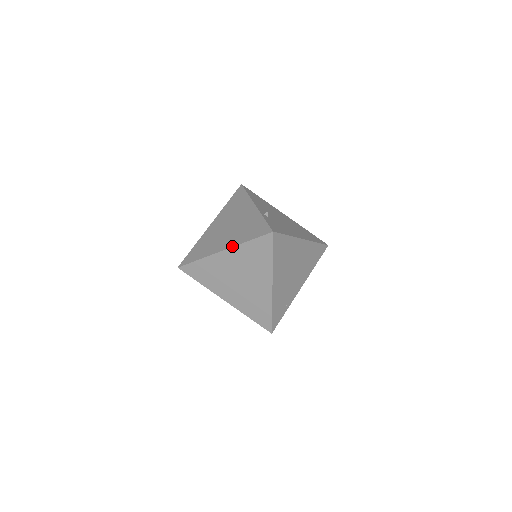
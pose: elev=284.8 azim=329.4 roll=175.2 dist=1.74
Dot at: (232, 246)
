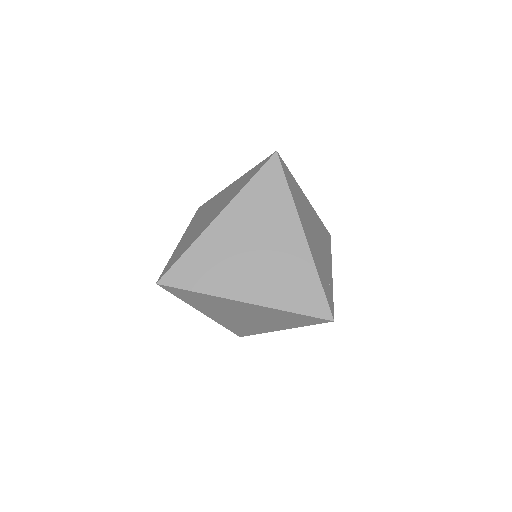
Dot at: (229, 202)
